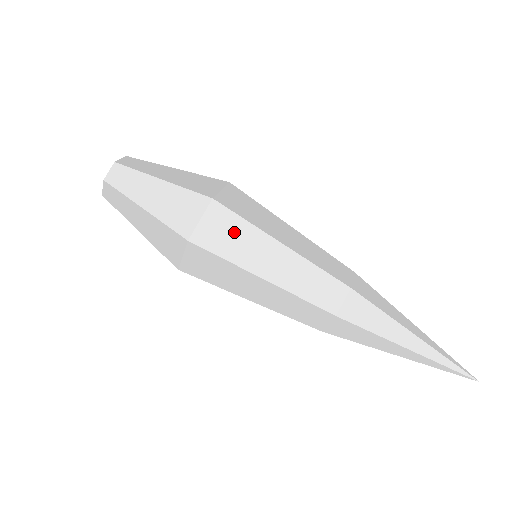
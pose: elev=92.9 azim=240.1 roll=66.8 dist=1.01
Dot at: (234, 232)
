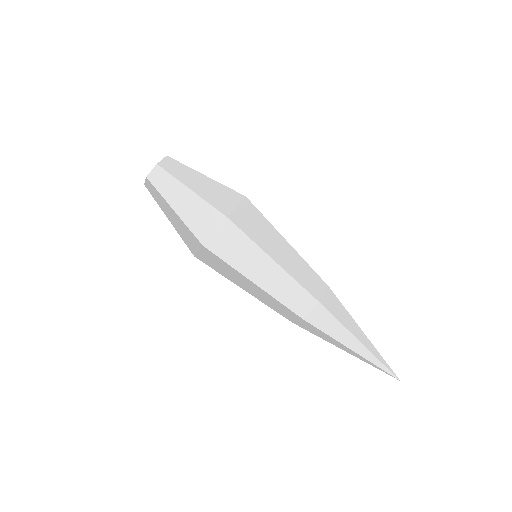
Dot at: (258, 223)
